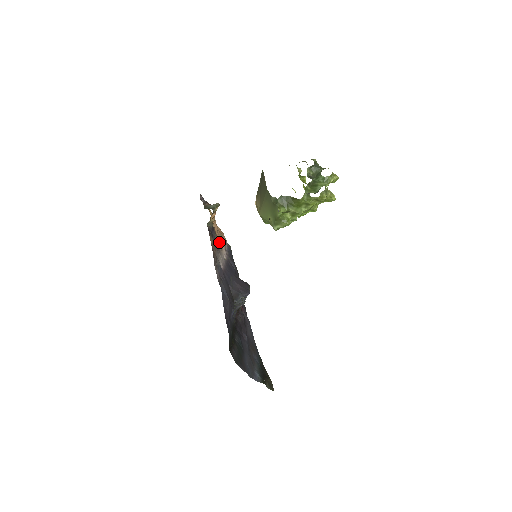
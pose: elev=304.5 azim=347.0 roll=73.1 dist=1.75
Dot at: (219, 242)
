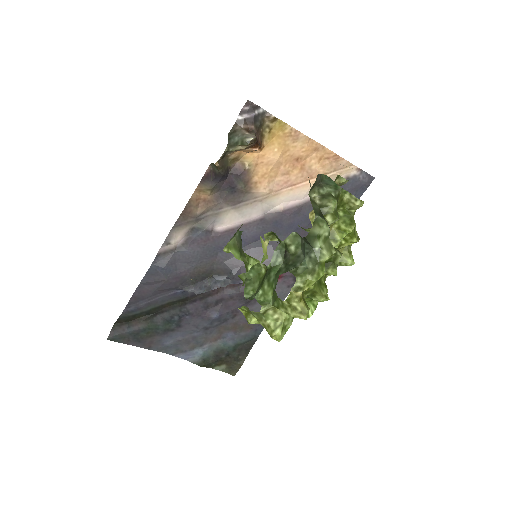
Dot at: (250, 190)
